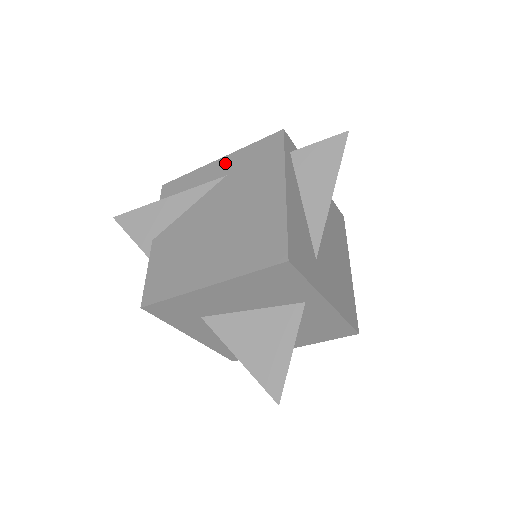
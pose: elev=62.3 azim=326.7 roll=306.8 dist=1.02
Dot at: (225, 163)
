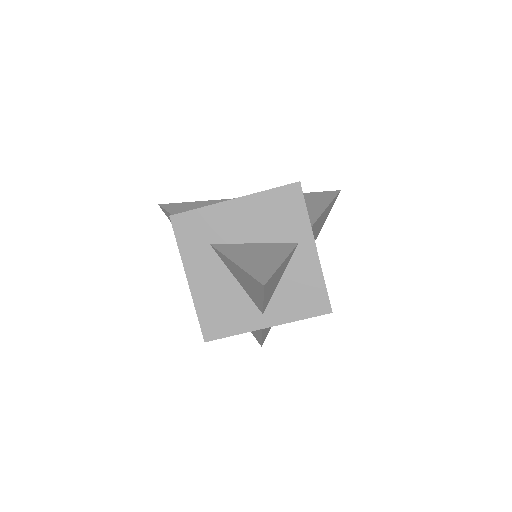
Dot at: occluded
